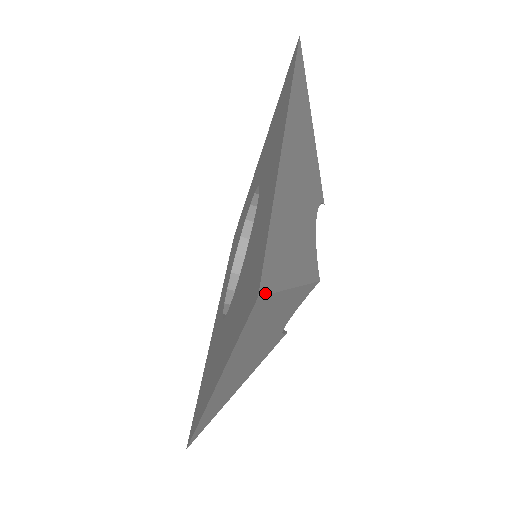
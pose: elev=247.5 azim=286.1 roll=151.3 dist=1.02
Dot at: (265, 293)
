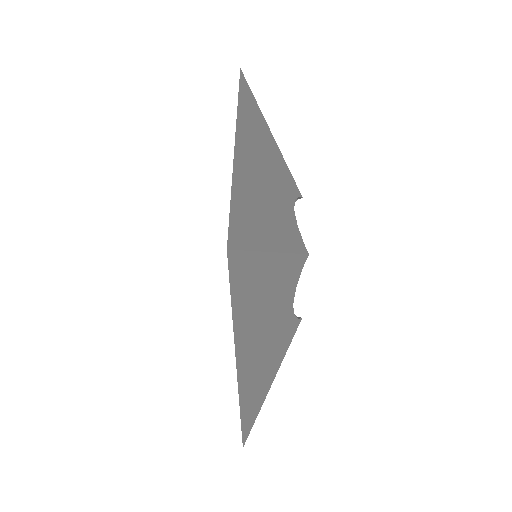
Dot at: occluded
